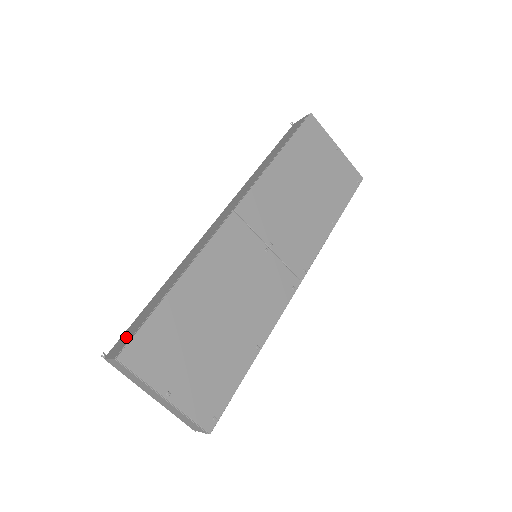
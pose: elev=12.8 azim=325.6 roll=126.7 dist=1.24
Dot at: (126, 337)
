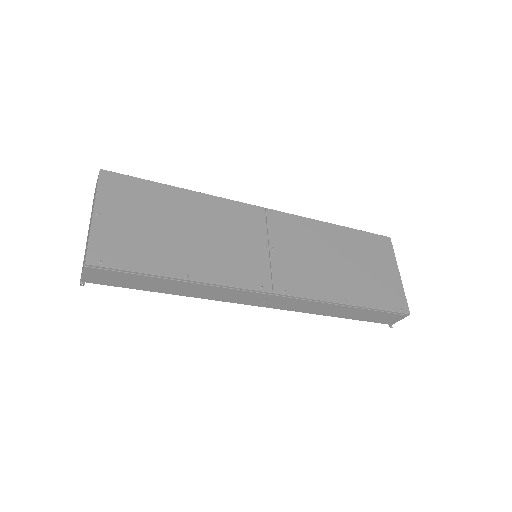
Dot at: occluded
